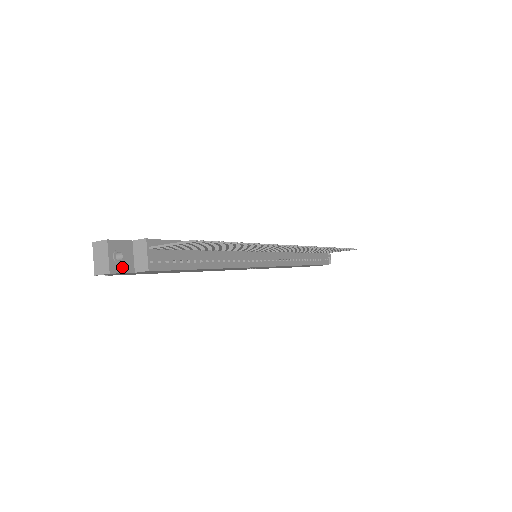
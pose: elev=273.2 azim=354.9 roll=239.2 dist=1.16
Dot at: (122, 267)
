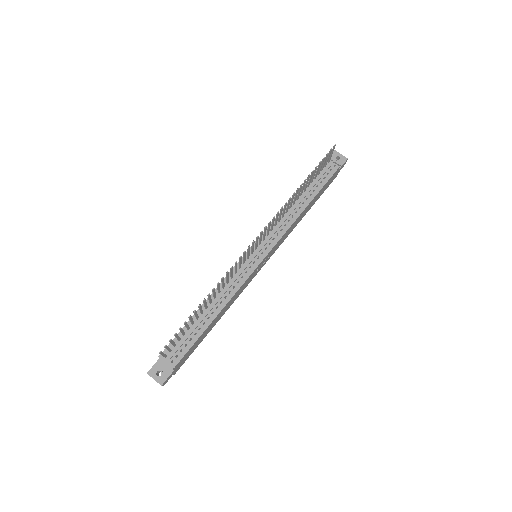
Dot at: (165, 376)
